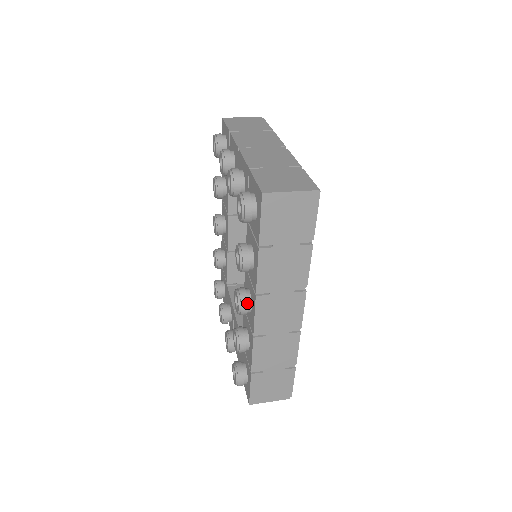
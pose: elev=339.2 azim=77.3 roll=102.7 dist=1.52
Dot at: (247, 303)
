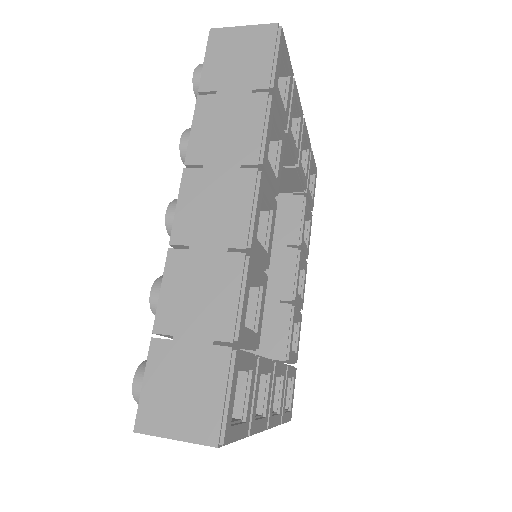
Dot at: occluded
